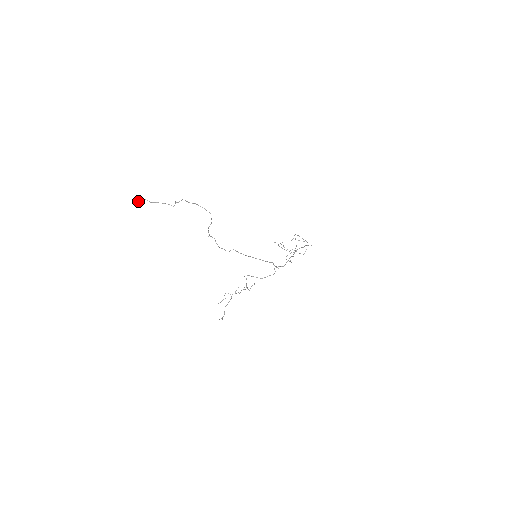
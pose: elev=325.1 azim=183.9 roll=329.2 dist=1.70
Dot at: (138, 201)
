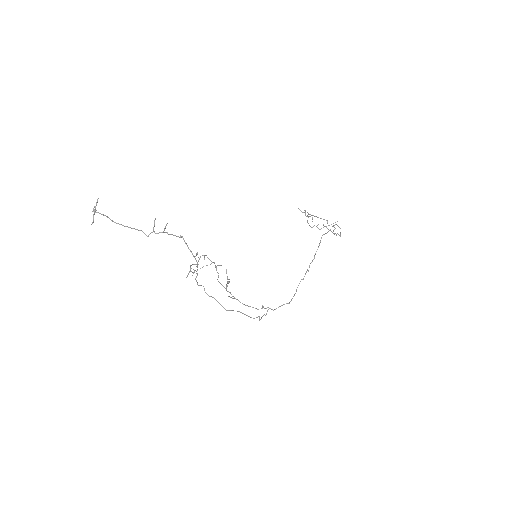
Dot at: occluded
